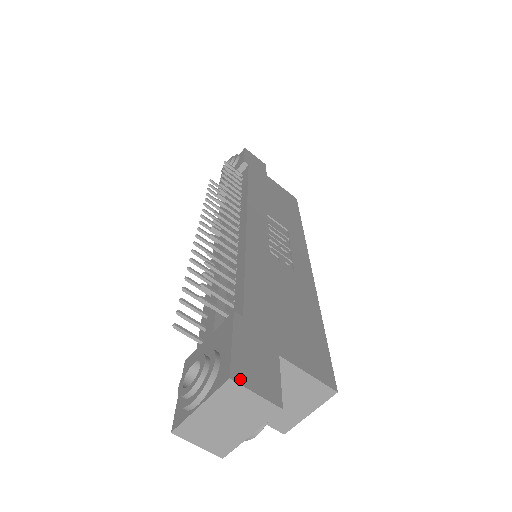
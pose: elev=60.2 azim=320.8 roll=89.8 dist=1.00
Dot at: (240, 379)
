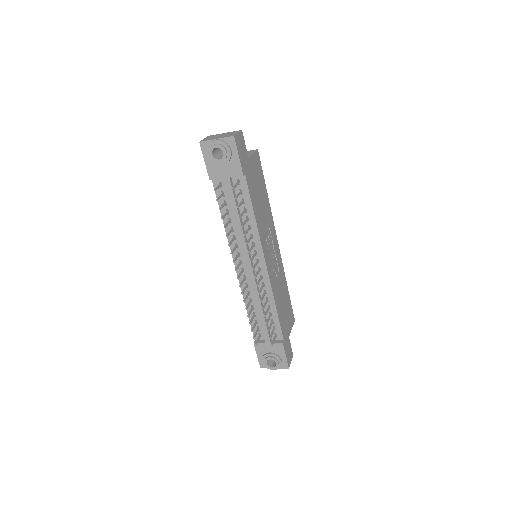
Dot at: (289, 365)
